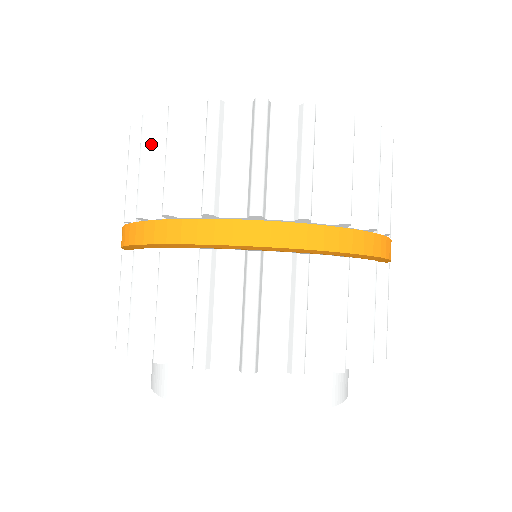
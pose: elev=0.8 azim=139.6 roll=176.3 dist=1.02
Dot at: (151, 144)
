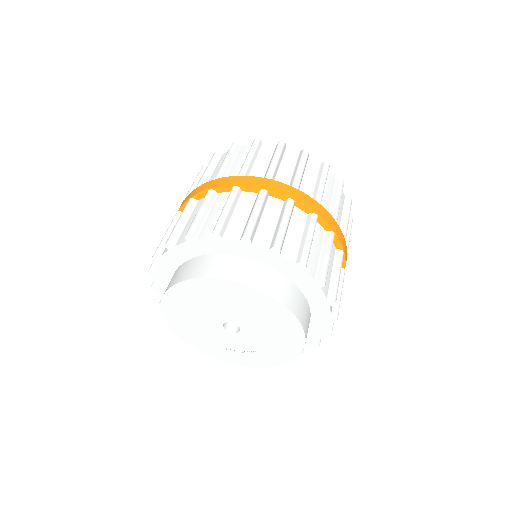
Dot at: (257, 151)
